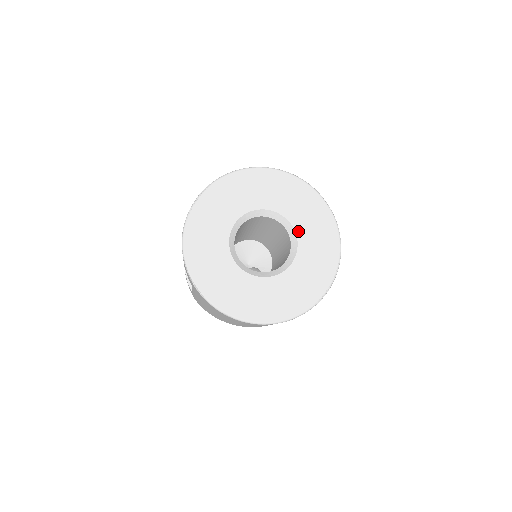
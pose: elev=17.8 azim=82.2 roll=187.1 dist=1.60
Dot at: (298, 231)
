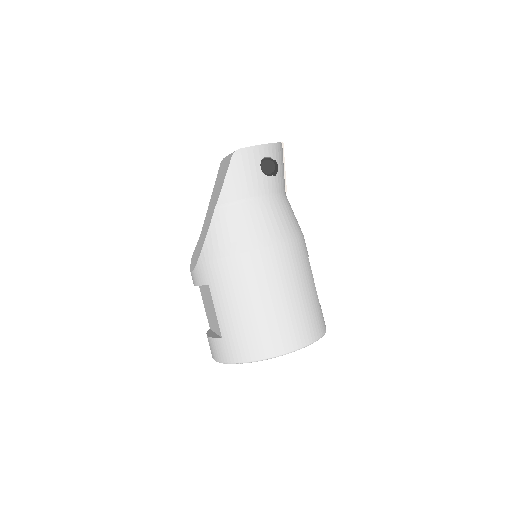
Dot at: occluded
